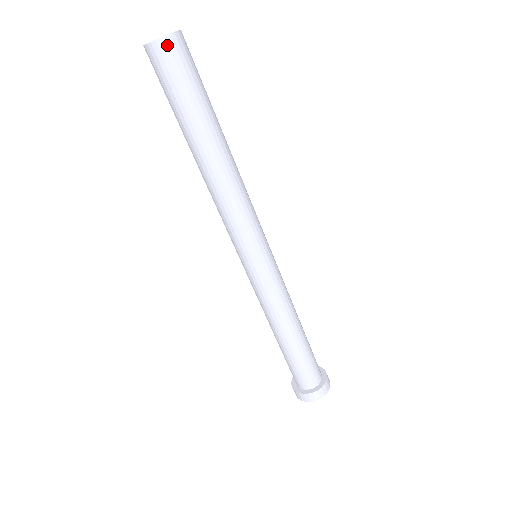
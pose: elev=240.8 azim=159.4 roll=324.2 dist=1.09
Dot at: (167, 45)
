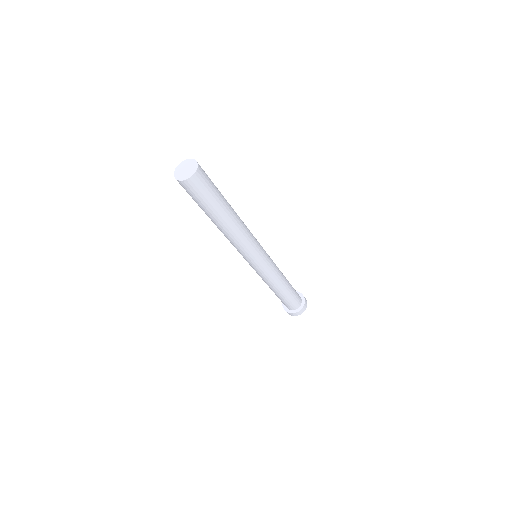
Dot at: (185, 184)
